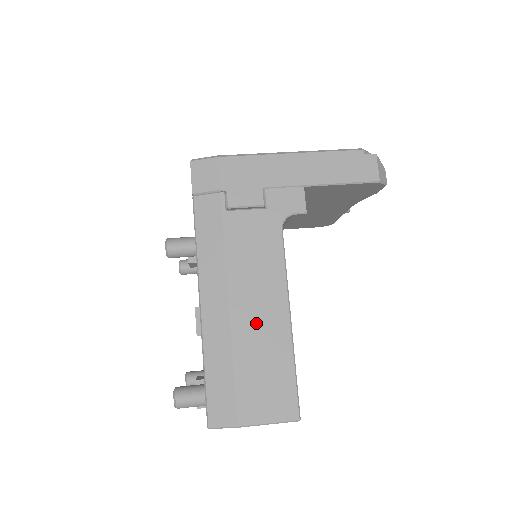
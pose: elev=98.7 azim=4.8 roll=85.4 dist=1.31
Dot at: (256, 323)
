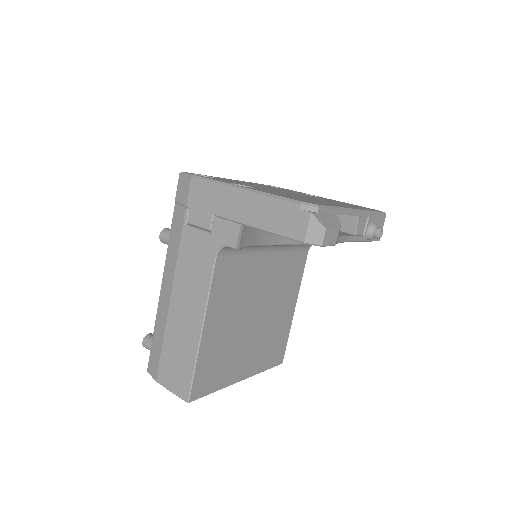
Dot at: (181, 320)
